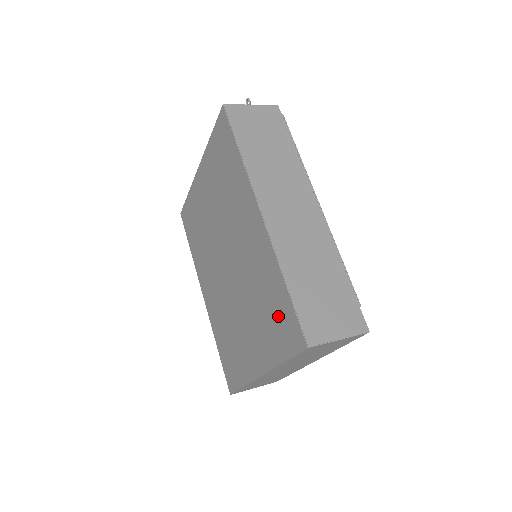
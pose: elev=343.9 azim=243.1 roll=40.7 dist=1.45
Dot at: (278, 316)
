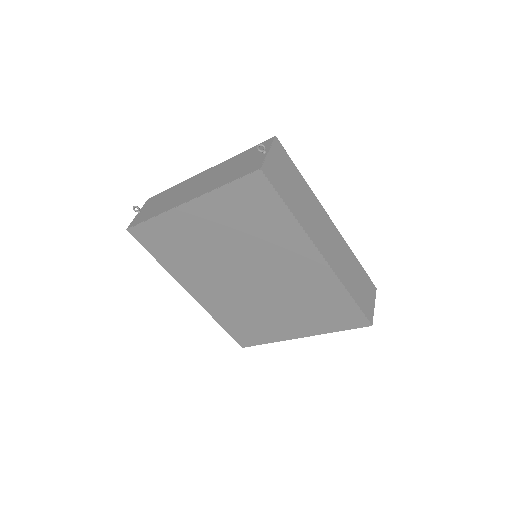
Dot at: (336, 312)
